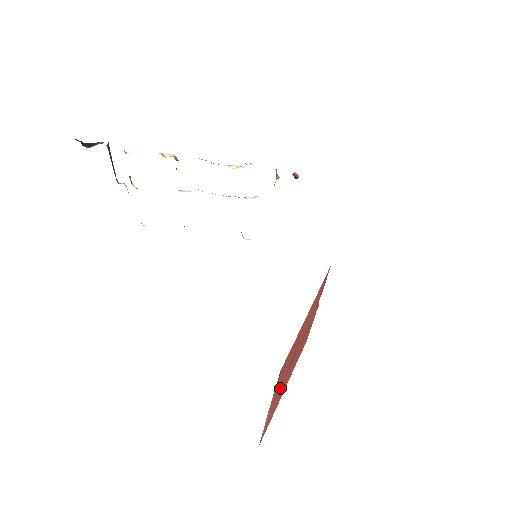
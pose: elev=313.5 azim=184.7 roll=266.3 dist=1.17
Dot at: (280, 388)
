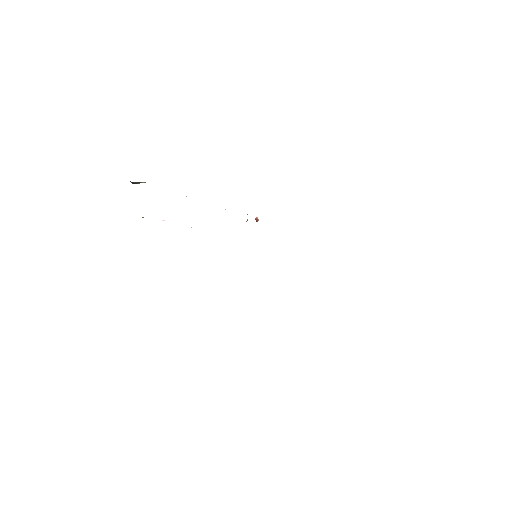
Dot at: occluded
